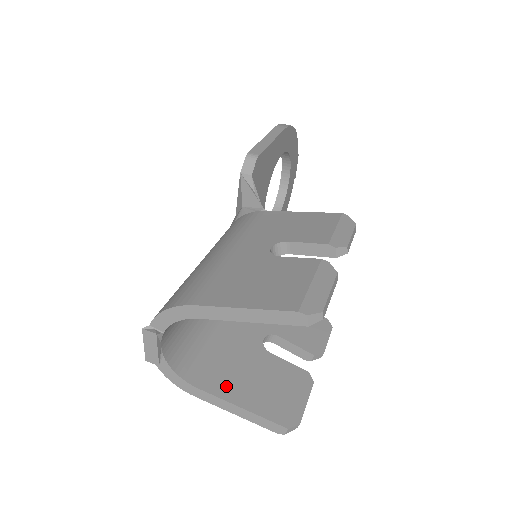
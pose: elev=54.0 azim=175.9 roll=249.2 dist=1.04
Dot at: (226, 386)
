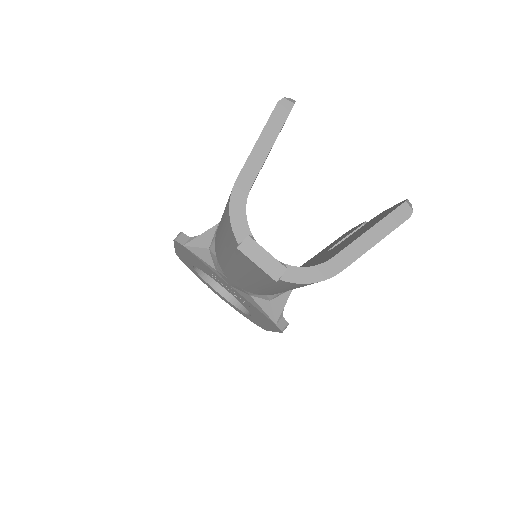
Dot at: (344, 246)
